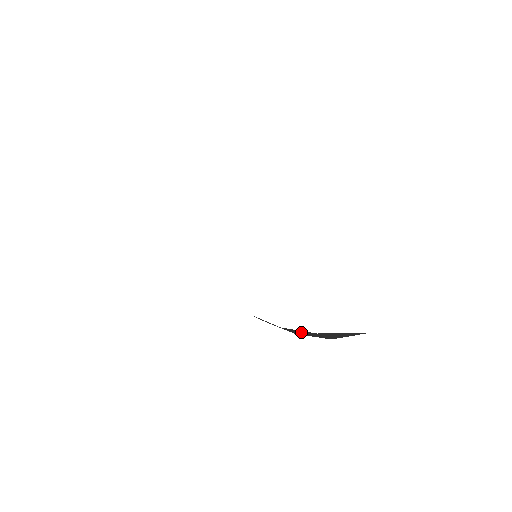
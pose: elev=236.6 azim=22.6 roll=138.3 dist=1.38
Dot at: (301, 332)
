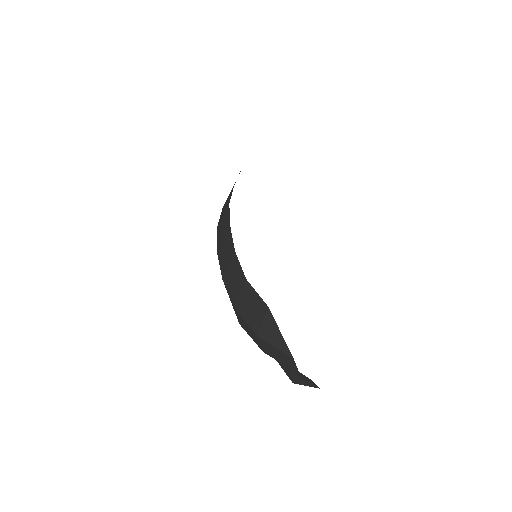
Dot at: (250, 301)
